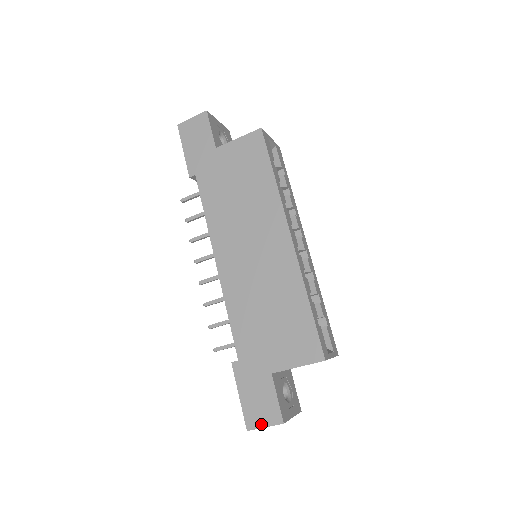
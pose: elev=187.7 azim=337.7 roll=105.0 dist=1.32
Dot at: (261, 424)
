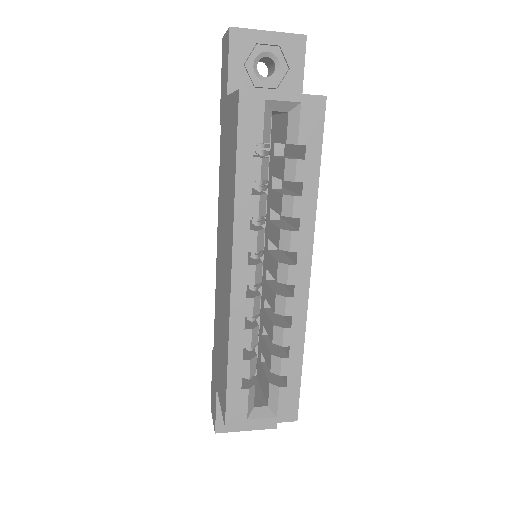
Dot at: (212, 415)
